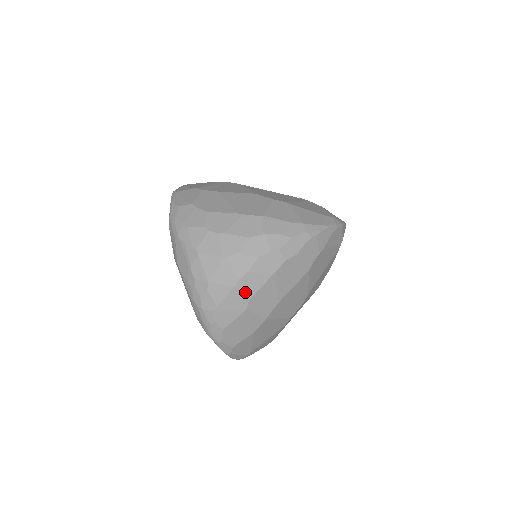
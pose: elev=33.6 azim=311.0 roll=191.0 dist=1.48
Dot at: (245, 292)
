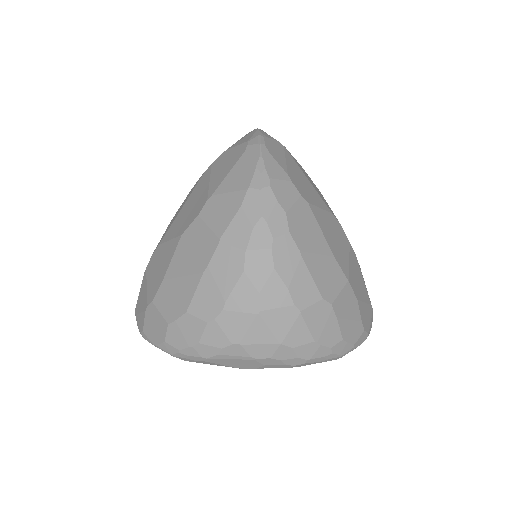
Dot at: (311, 301)
